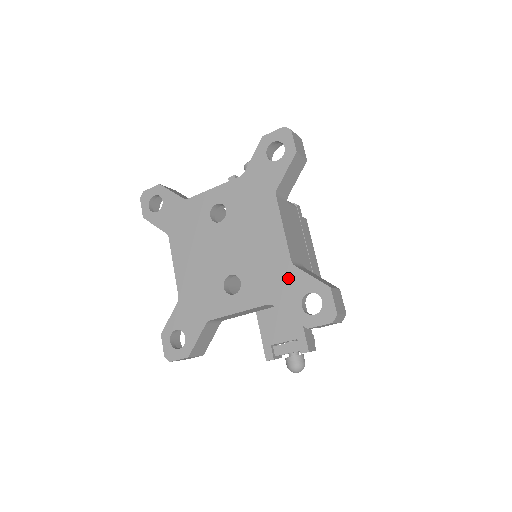
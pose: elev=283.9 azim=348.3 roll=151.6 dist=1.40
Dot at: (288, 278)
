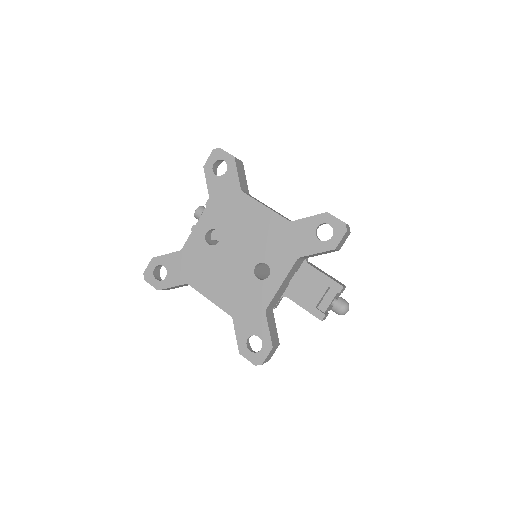
Dot at: (295, 232)
